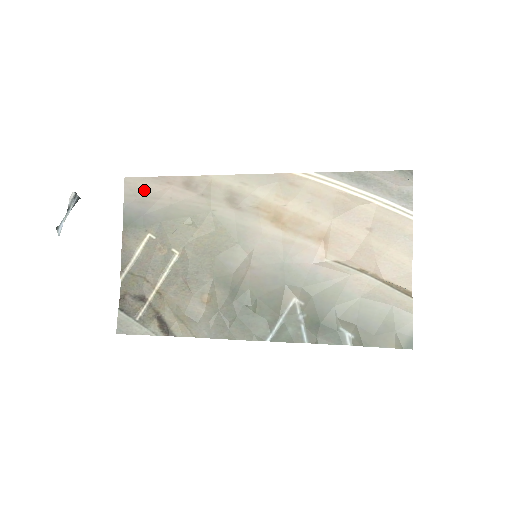
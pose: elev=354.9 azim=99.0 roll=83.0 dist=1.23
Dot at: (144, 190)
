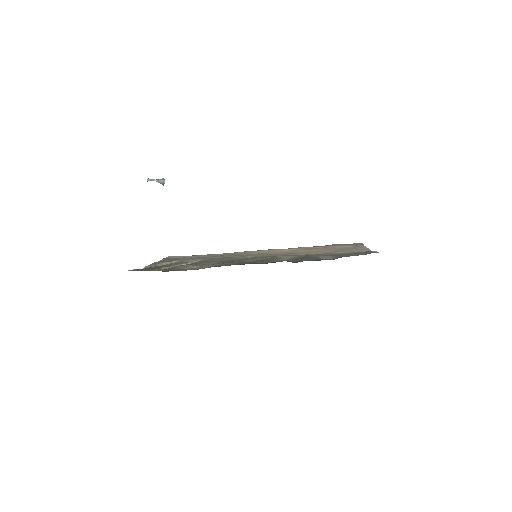
Dot at: (180, 257)
